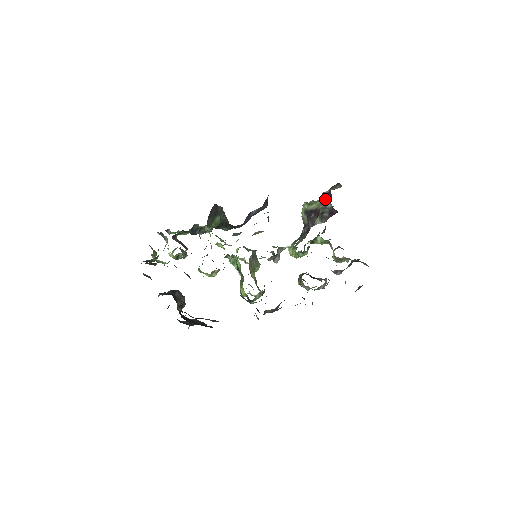
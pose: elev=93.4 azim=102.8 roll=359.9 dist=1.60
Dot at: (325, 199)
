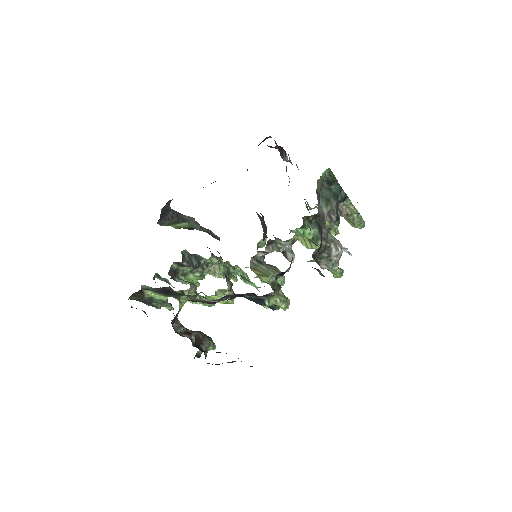
Dot at: (281, 155)
